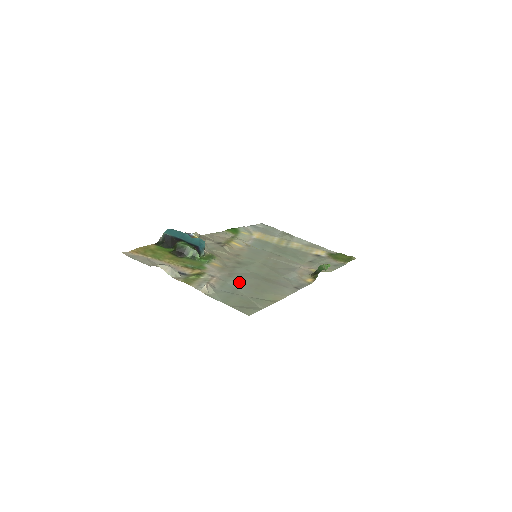
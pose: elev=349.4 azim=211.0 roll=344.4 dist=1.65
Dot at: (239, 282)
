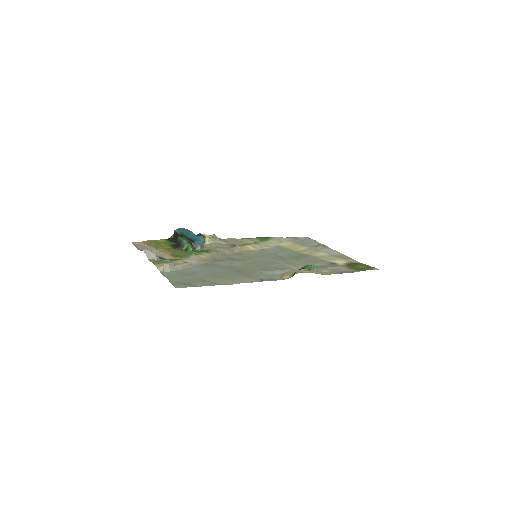
Dot at: (206, 269)
